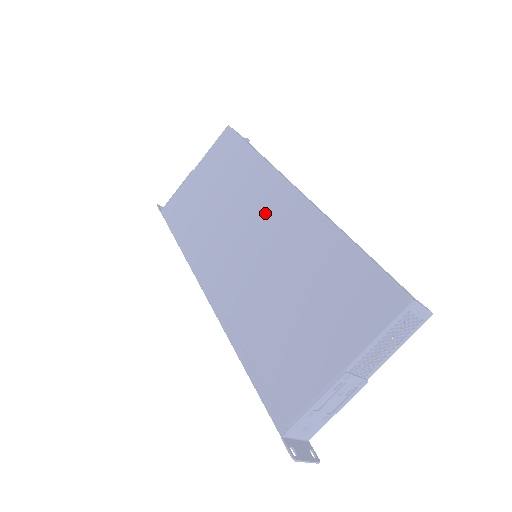
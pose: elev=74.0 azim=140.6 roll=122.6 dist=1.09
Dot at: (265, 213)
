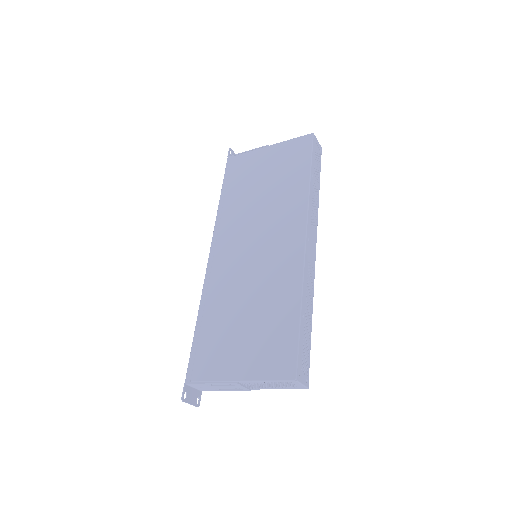
Dot at: (278, 237)
